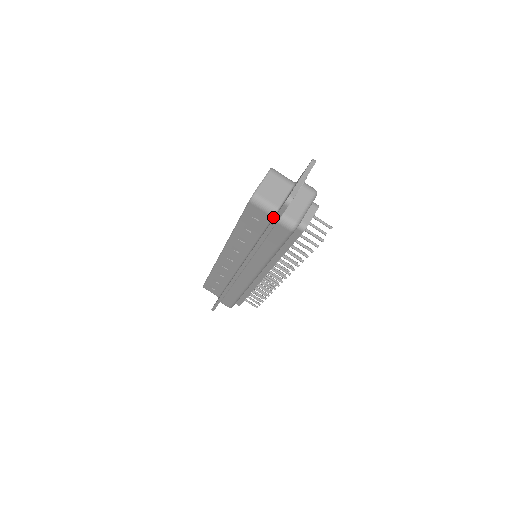
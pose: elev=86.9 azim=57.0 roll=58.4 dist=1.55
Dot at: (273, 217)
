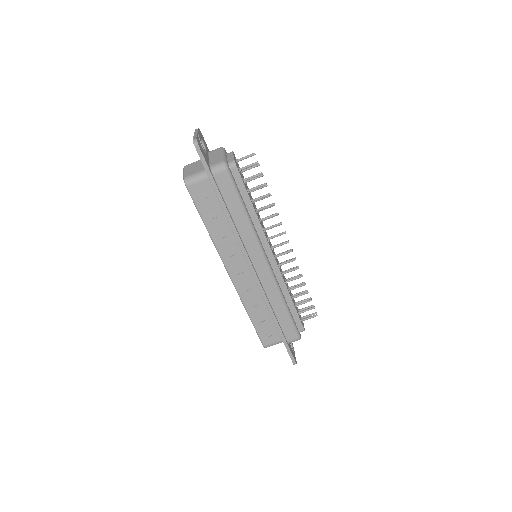
Dot at: (208, 177)
